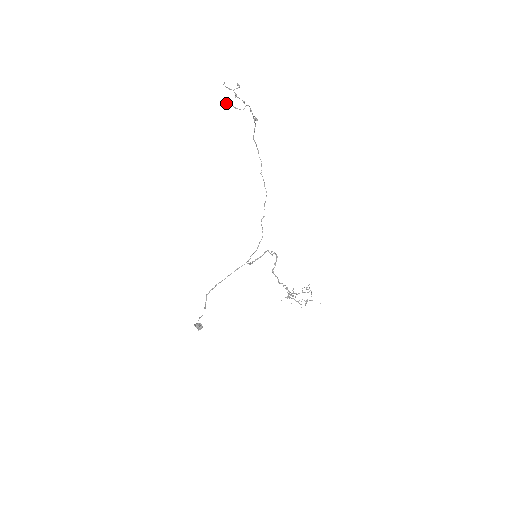
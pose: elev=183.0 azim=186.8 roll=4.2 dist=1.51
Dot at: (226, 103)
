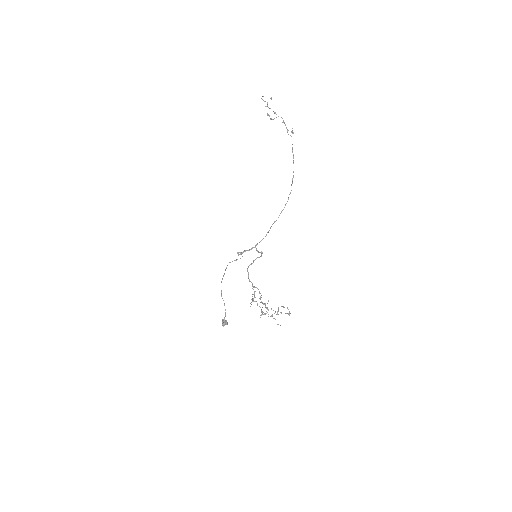
Dot at: (267, 115)
